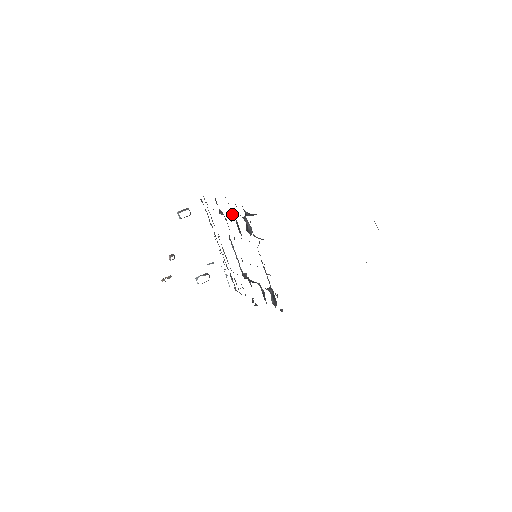
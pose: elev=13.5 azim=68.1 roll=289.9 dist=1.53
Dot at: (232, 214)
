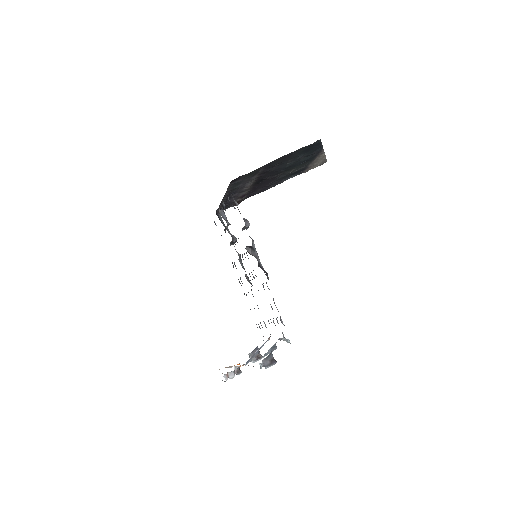
Dot at: occluded
